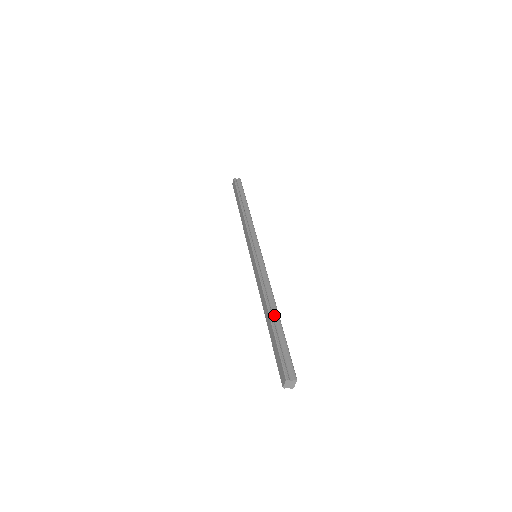
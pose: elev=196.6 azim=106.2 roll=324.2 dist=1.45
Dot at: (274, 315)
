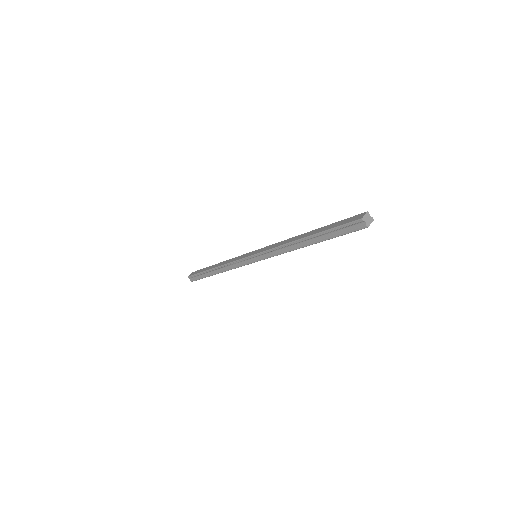
Dot at: occluded
